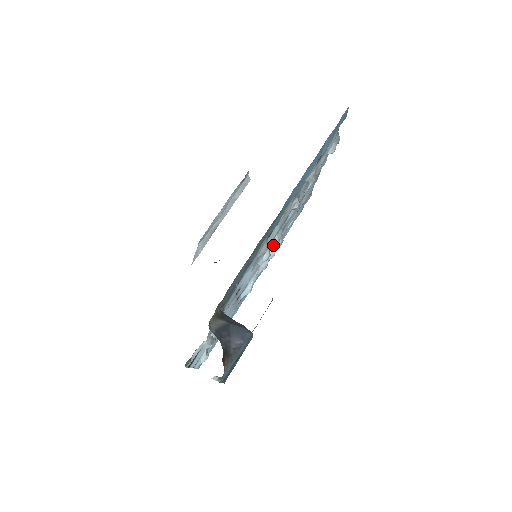
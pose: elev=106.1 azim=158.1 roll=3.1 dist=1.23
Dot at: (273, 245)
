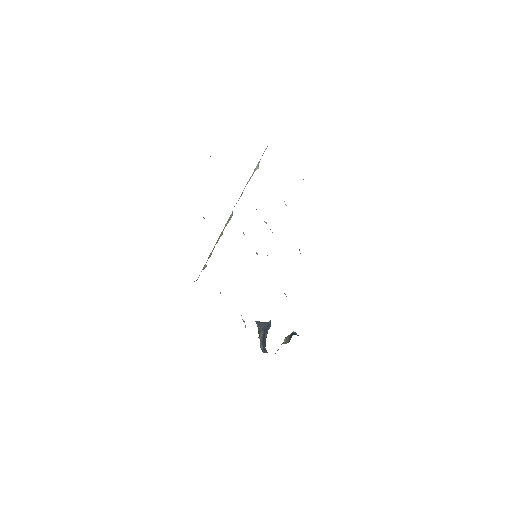
Dot at: occluded
